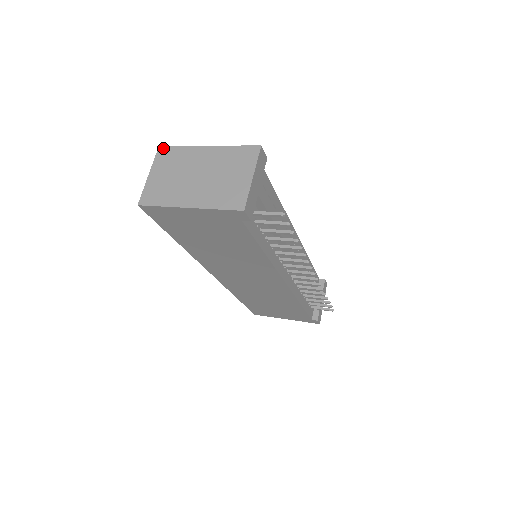
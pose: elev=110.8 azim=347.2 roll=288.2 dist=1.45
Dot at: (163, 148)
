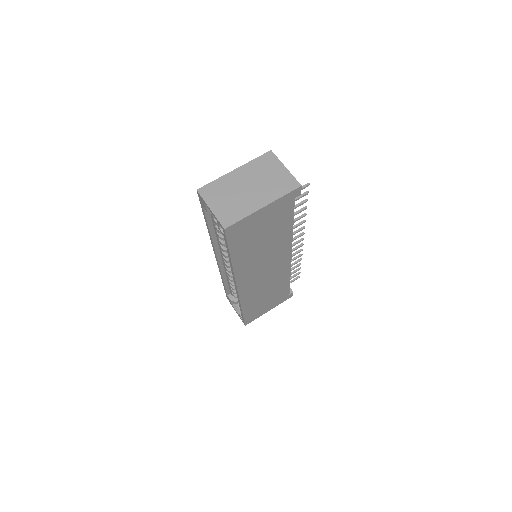
Dot at: (202, 189)
